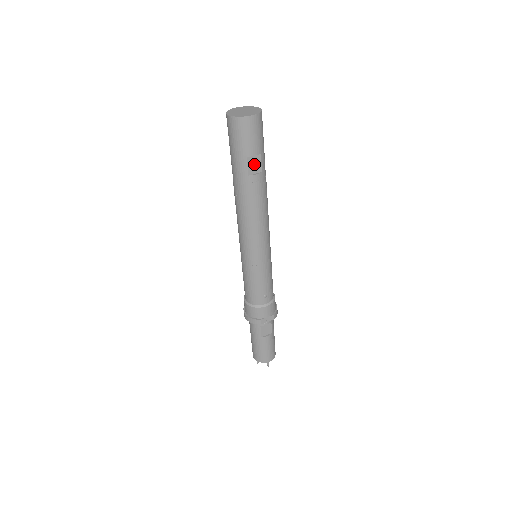
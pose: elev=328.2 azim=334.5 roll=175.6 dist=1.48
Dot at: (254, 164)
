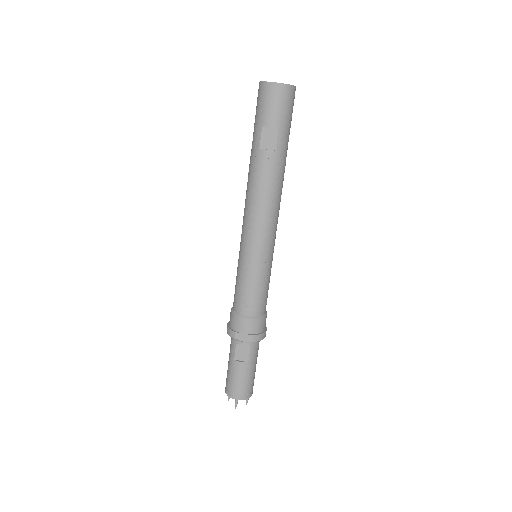
Dot at: (269, 138)
